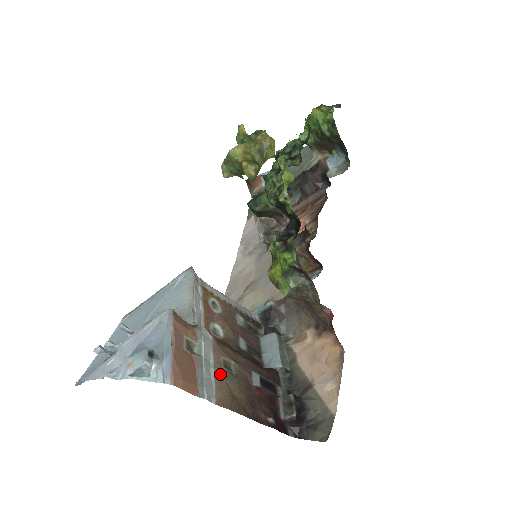
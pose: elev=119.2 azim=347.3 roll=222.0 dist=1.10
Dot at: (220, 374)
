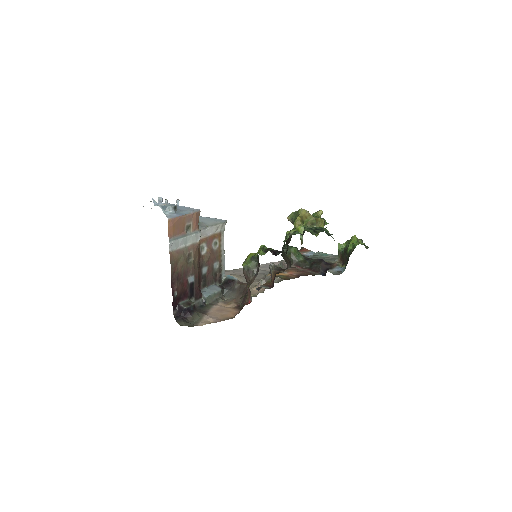
Dot at: (184, 252)
